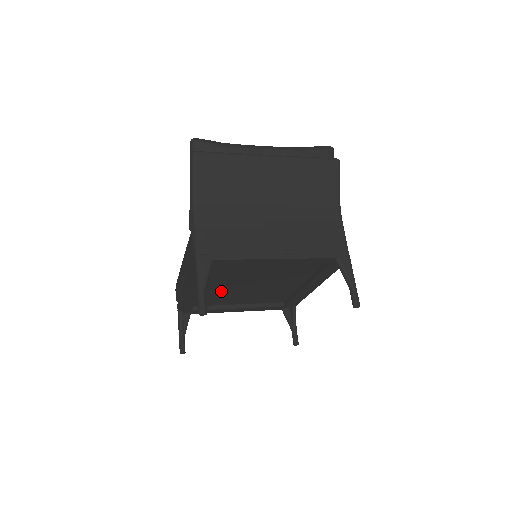
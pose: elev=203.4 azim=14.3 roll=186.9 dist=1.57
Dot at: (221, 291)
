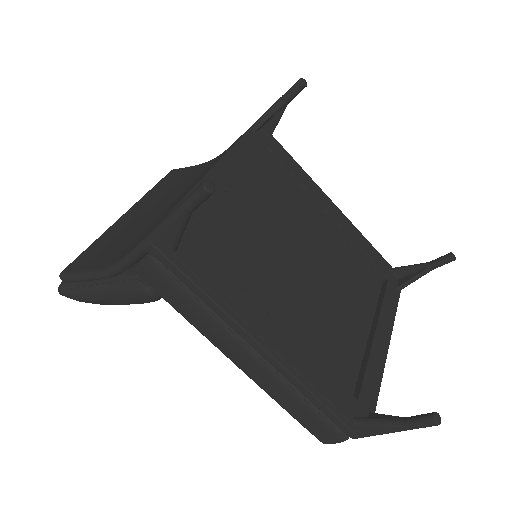
Dot at: (306, 317)
